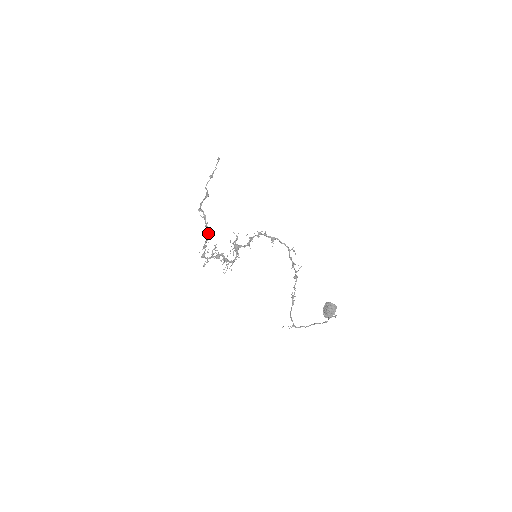
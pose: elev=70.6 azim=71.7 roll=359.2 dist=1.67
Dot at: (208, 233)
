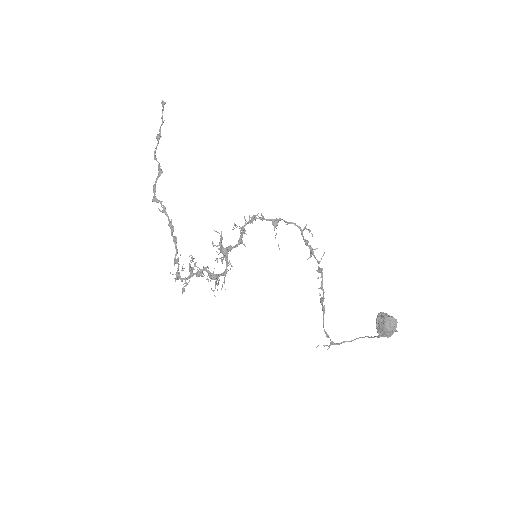
Dot at: (176, 237)
